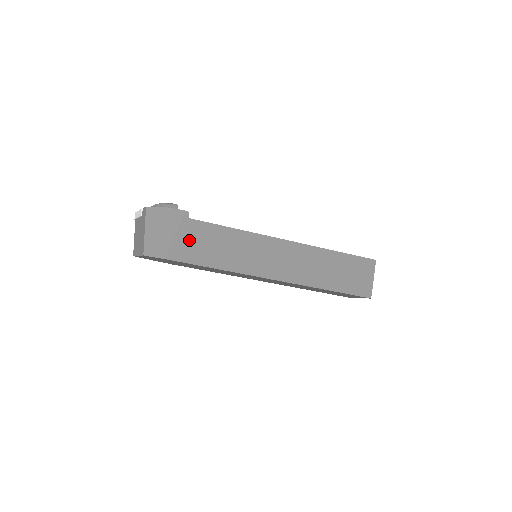
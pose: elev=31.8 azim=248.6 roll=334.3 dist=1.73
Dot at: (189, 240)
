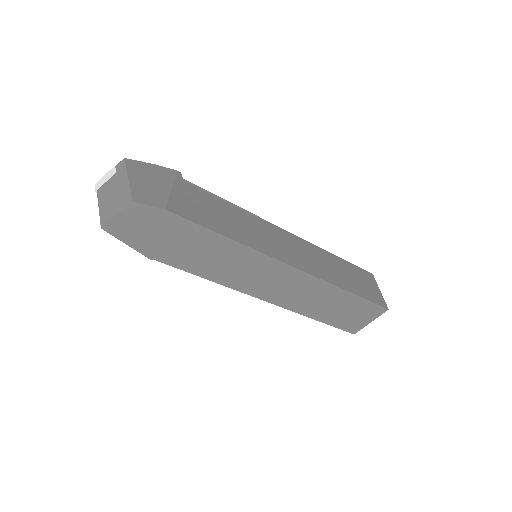
Dot at: (189, 199)
